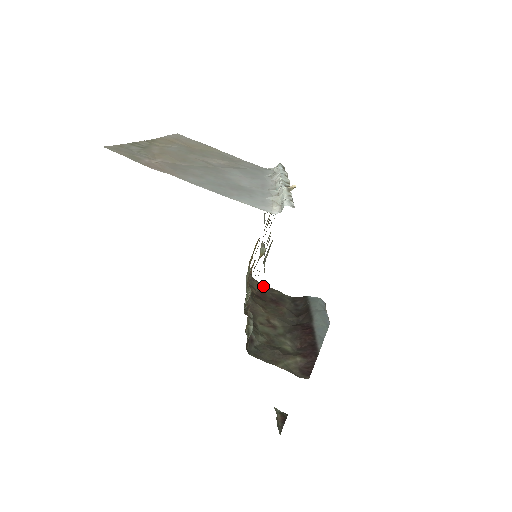
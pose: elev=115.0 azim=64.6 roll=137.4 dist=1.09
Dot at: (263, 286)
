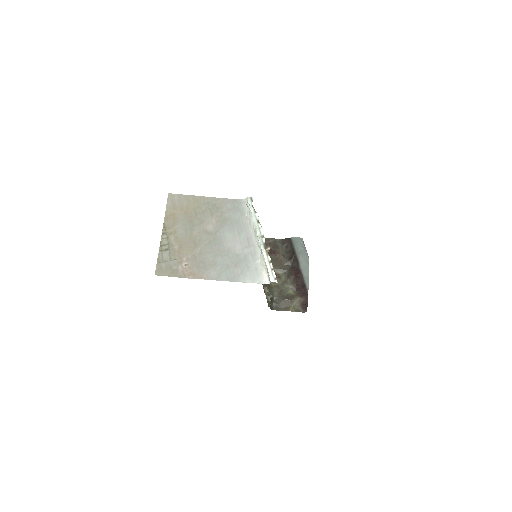
Dot at: occluded
